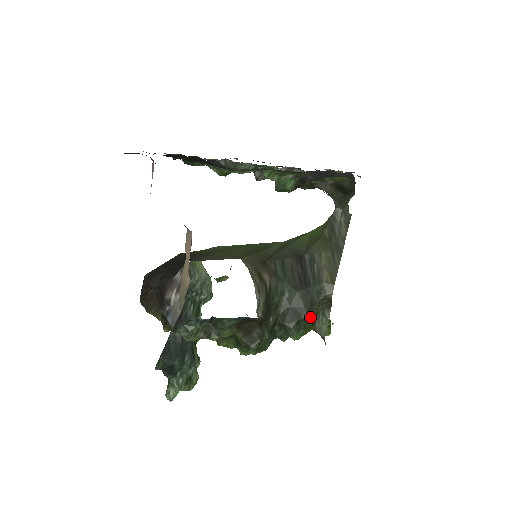
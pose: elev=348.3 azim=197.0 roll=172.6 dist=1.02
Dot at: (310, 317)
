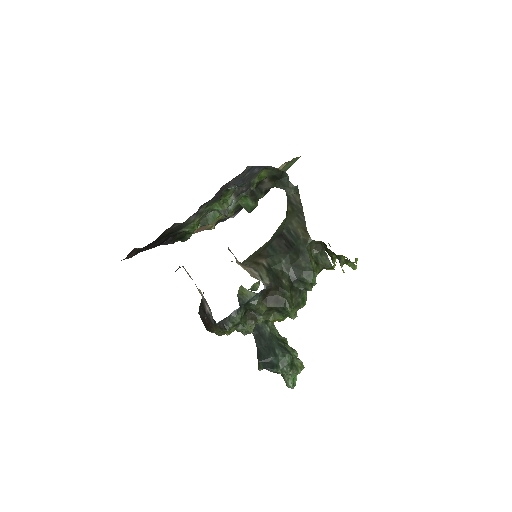
Dot at: (308, 262)
